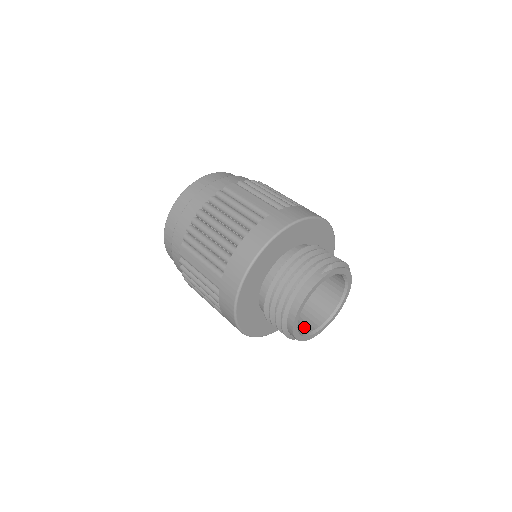
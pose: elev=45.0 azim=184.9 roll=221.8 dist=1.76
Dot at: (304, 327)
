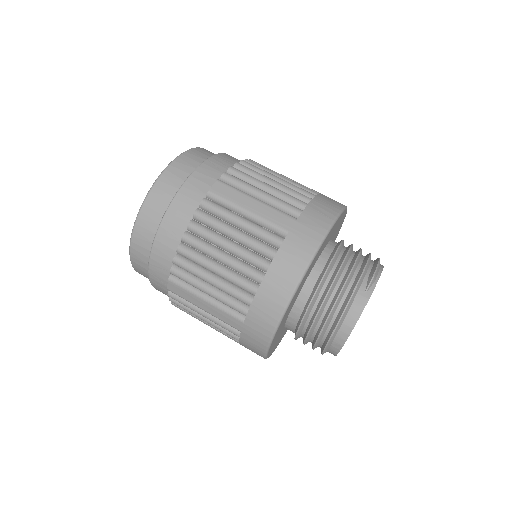
Dot at: occluded
